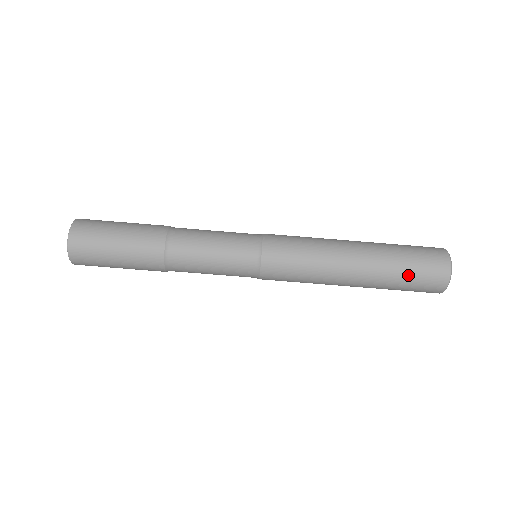
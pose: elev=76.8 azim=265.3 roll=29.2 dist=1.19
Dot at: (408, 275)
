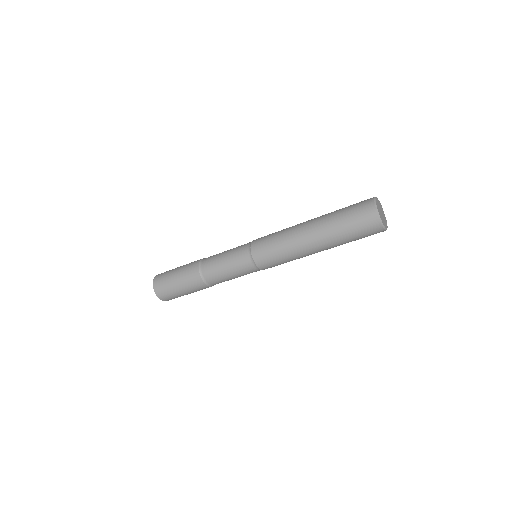
Dot at: occluded
